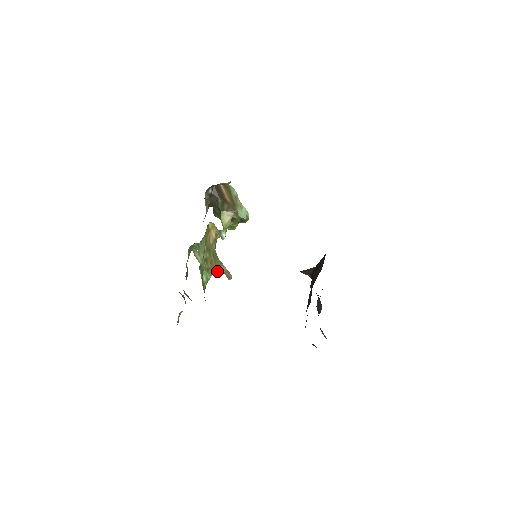
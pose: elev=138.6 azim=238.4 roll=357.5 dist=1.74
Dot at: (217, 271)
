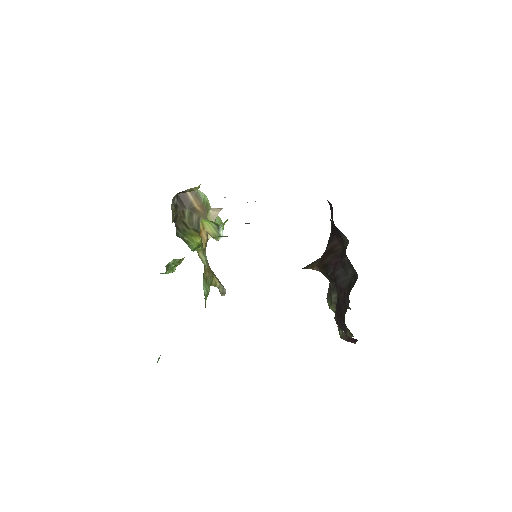
Dot at: (212, 284)
